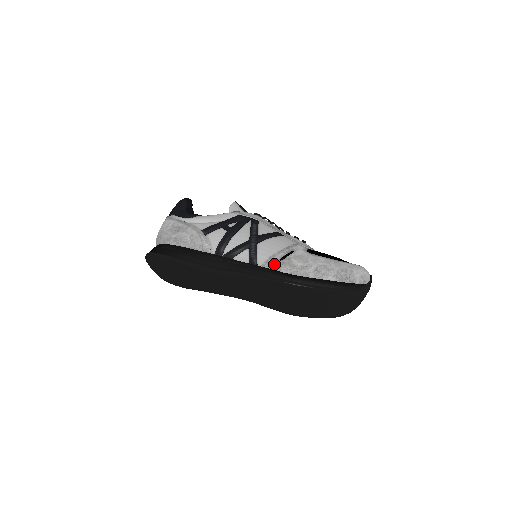
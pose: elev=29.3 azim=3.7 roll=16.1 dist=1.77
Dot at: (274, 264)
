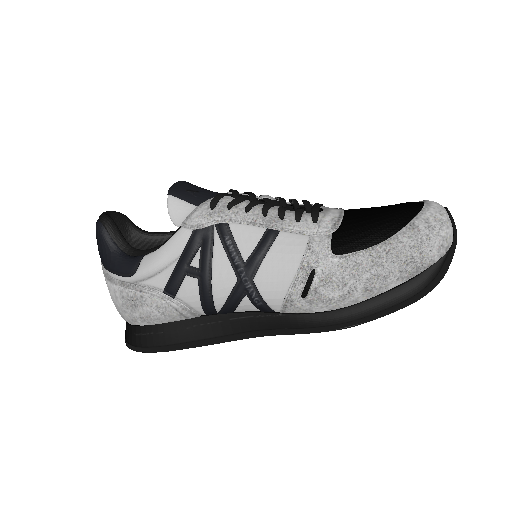
Dot at: (298, 307)
